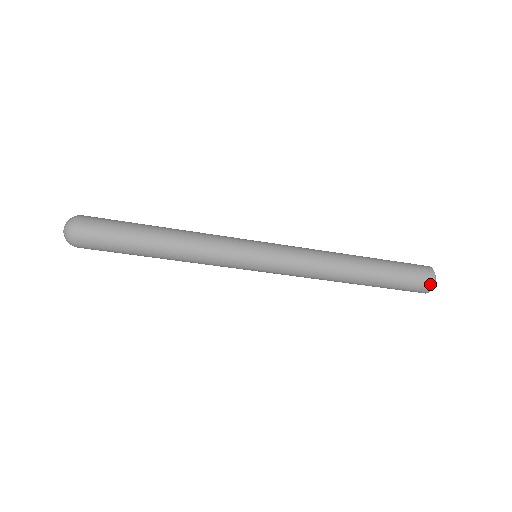
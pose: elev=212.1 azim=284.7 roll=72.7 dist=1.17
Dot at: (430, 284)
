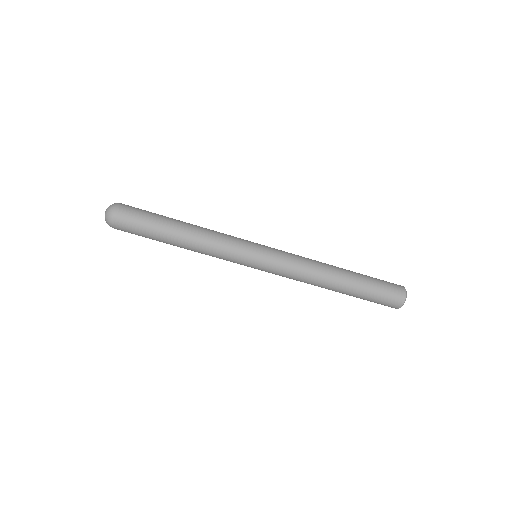
Dot at: (402, 297)
